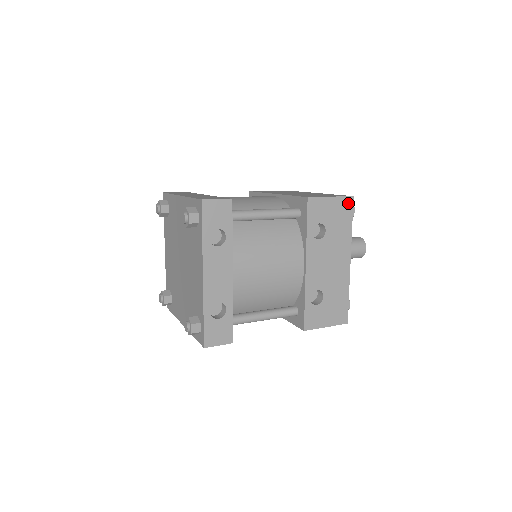
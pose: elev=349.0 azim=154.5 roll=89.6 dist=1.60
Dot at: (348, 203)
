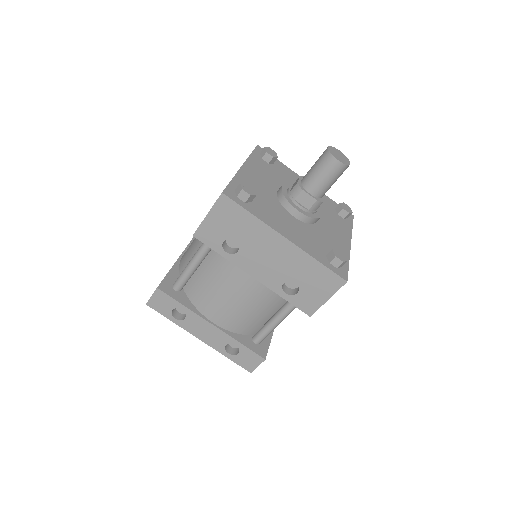
Dot at: (225, 202)
